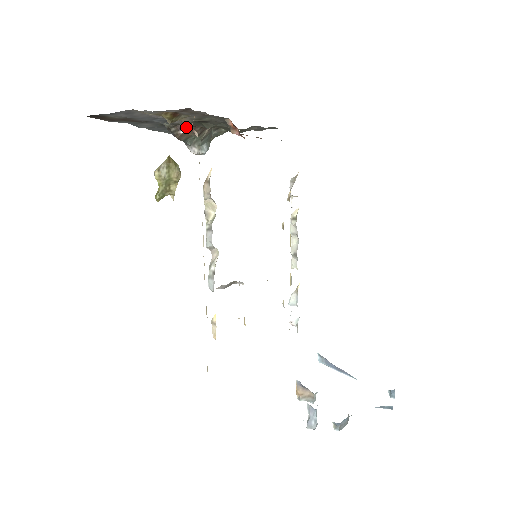
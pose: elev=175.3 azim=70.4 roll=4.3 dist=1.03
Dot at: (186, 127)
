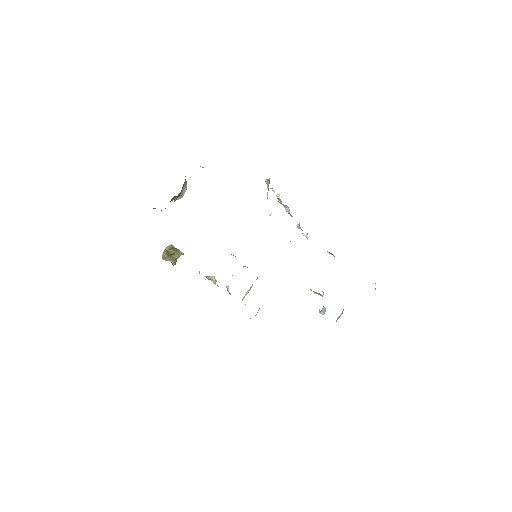
Dot at: occluded
